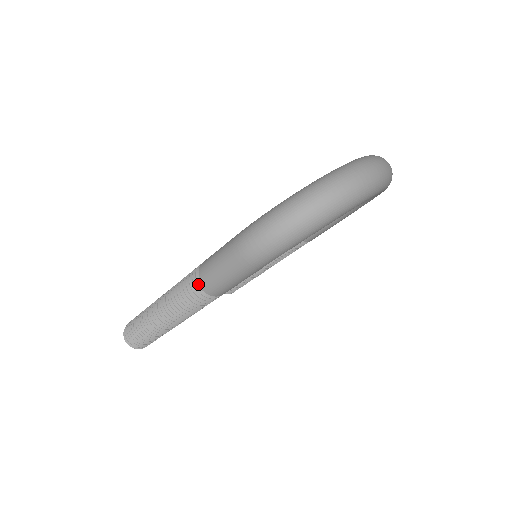
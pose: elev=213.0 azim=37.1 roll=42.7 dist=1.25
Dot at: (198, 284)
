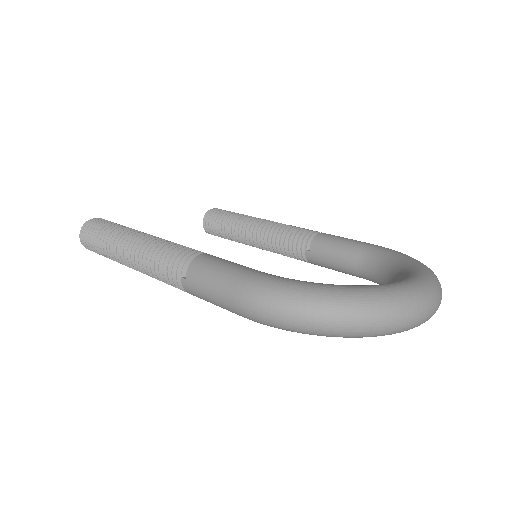
Dot at: (181, 274)
